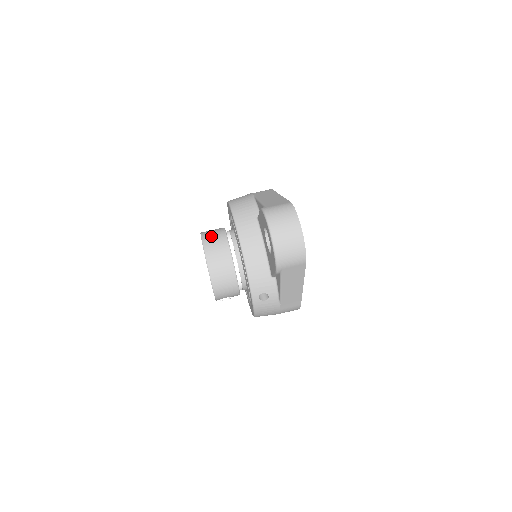
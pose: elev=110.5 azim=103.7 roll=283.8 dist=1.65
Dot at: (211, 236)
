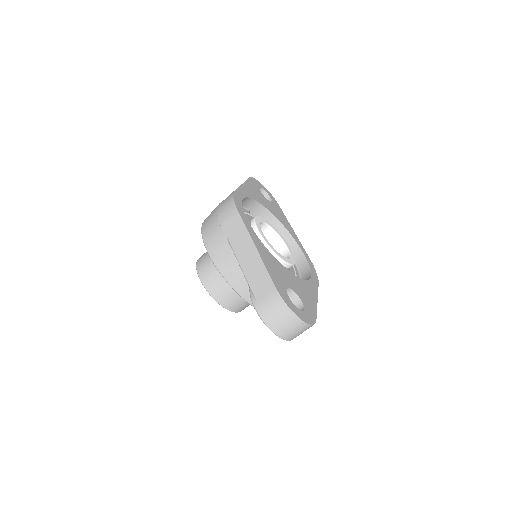
Dot at: (210, 281)
